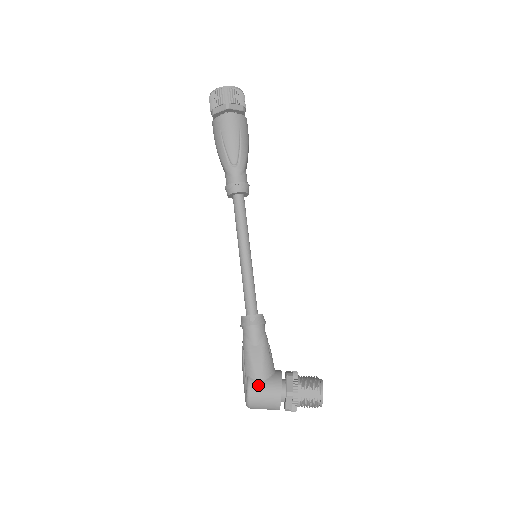
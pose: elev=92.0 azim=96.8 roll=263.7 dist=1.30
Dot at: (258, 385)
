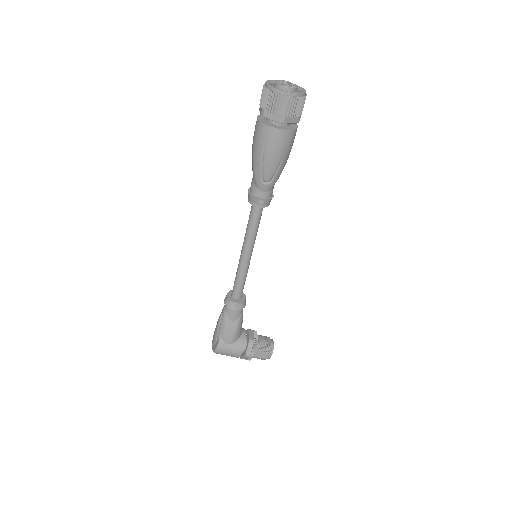
Dot at: (226, 347)
